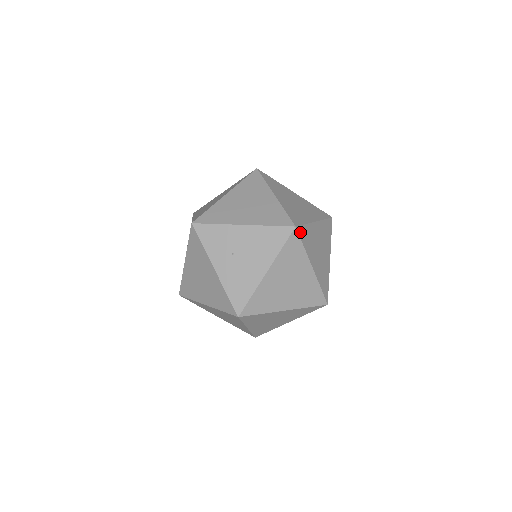
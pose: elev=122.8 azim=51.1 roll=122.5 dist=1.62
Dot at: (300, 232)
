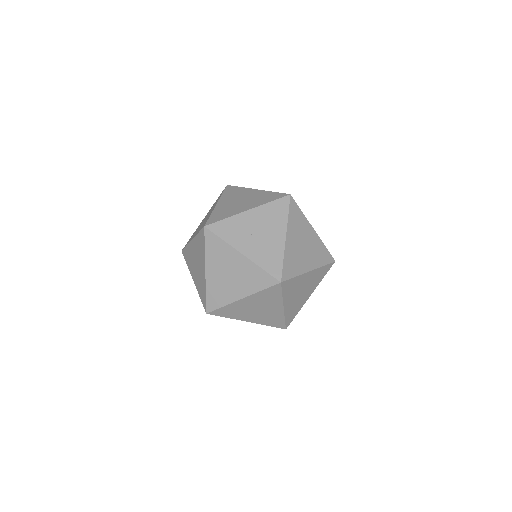
Dot at: (294, 200)
